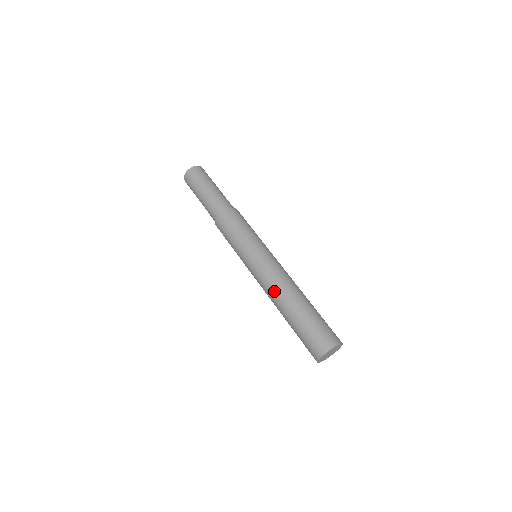
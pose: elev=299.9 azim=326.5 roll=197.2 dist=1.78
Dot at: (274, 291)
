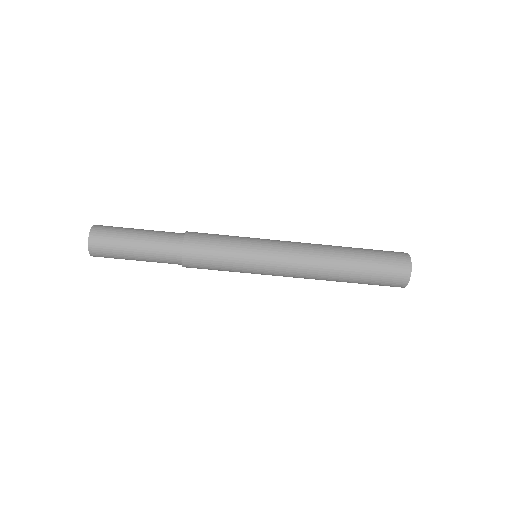
Dot at: (316, 269)
